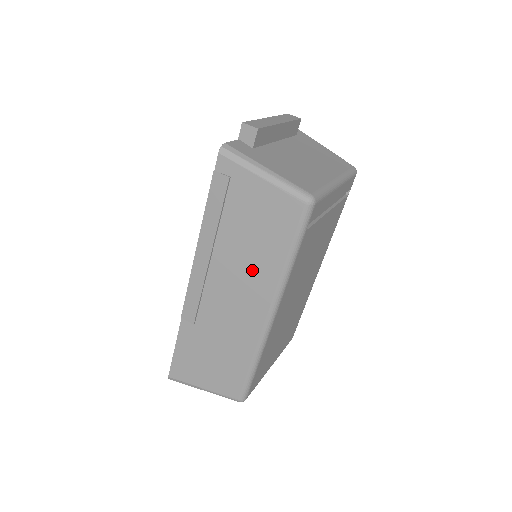
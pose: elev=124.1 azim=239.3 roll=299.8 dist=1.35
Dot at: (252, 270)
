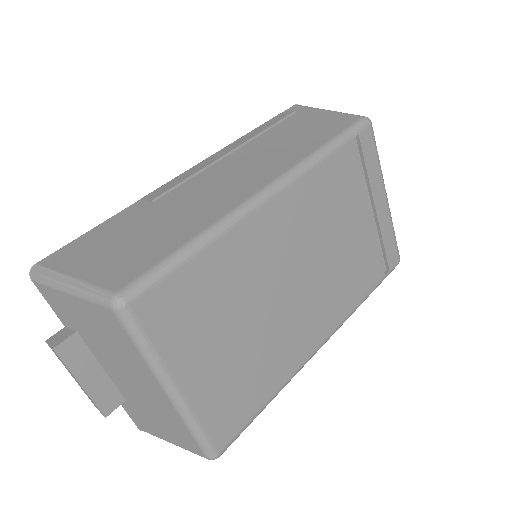
Dot at: (273, 156)
